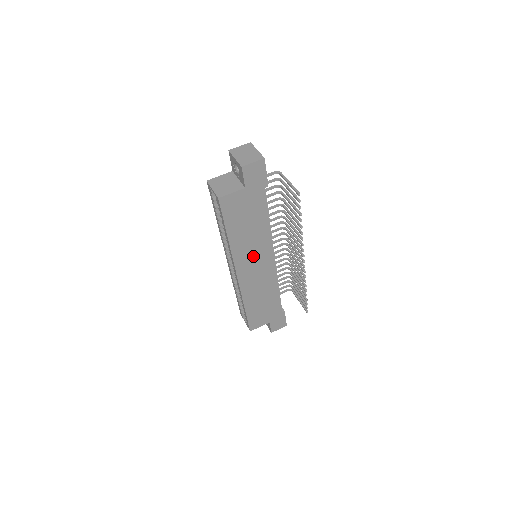
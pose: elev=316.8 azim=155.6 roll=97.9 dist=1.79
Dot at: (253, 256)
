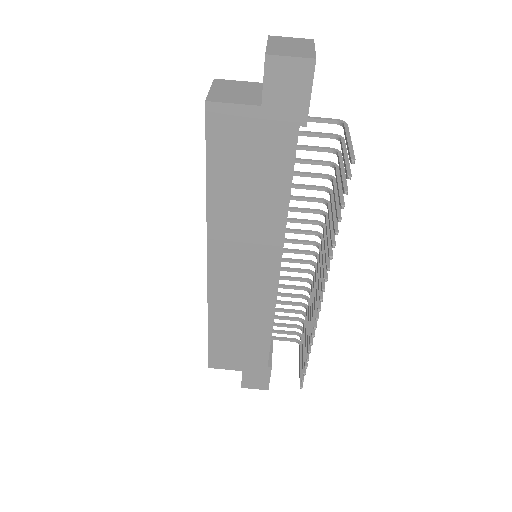
Dot at: (243, 248)
